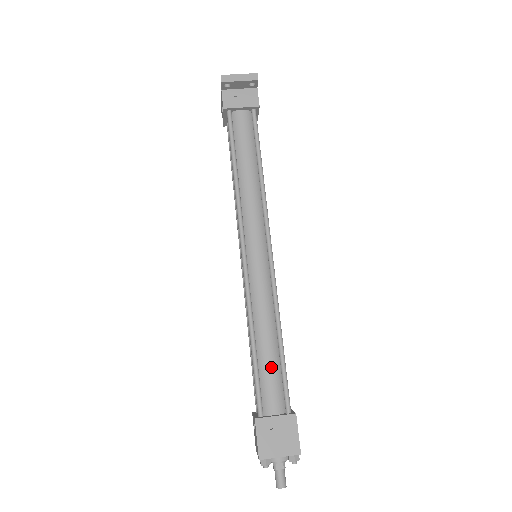
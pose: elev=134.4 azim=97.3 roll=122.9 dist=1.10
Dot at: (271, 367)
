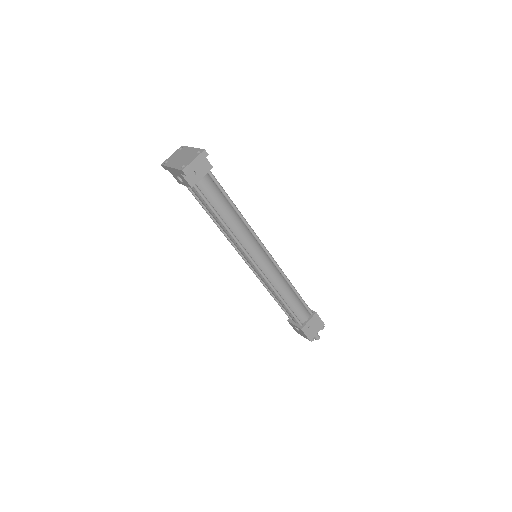
Dot at: (296, 304)
